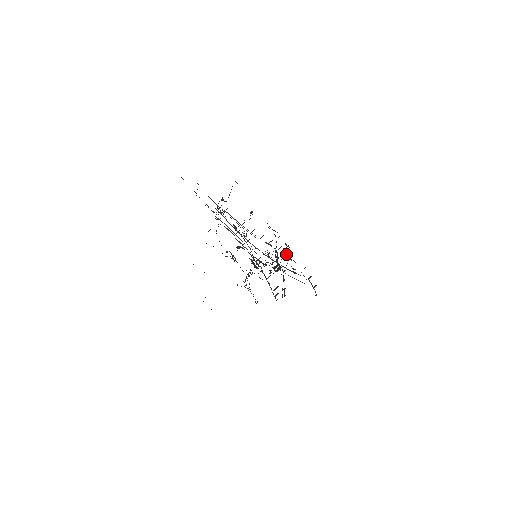
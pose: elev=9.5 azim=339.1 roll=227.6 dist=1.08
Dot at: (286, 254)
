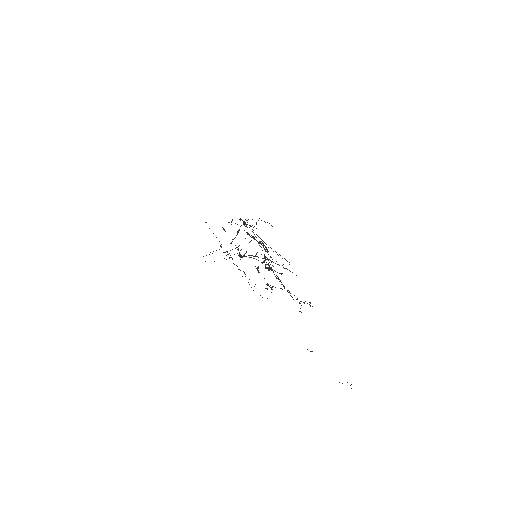
Dot at: occluded
